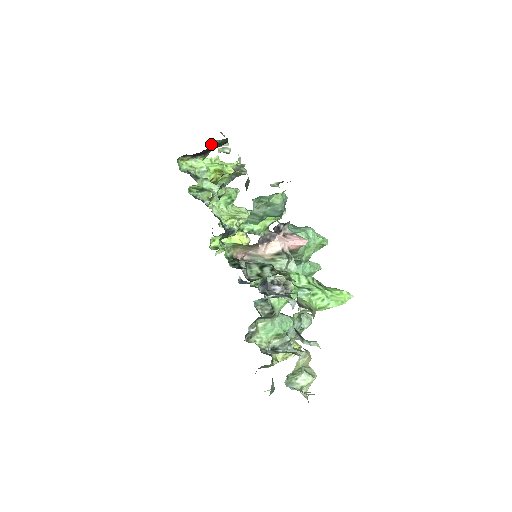
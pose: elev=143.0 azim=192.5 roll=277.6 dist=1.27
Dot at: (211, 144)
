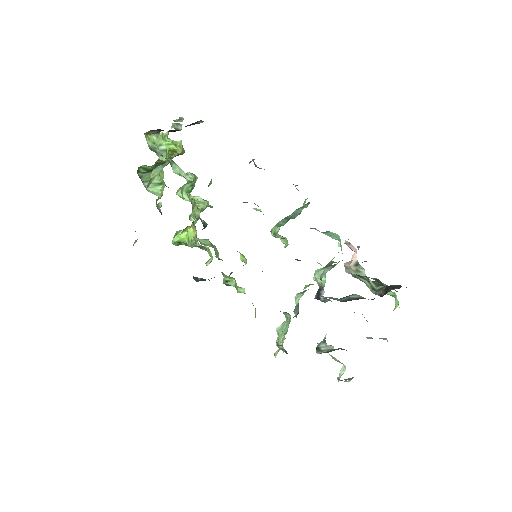
Dot at: (192, 123)
